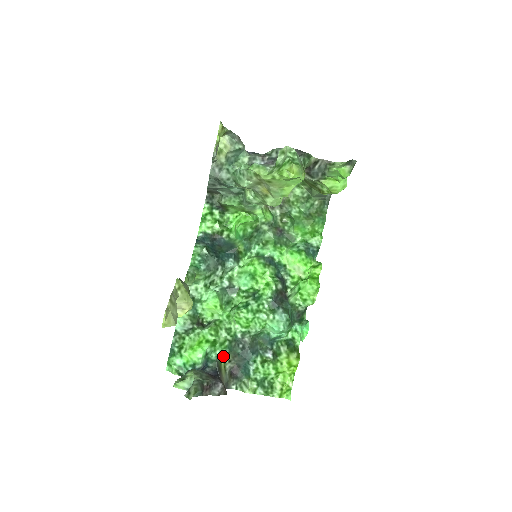
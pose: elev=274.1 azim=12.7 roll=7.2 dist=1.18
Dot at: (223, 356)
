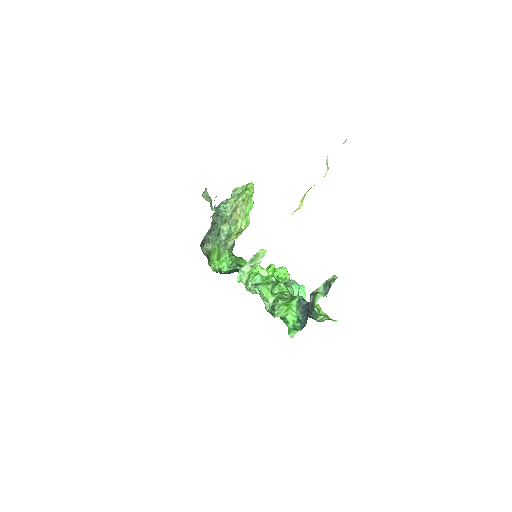
Dot at: occluded
